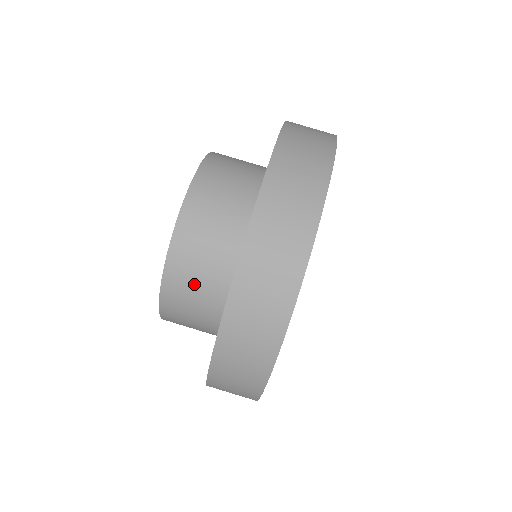
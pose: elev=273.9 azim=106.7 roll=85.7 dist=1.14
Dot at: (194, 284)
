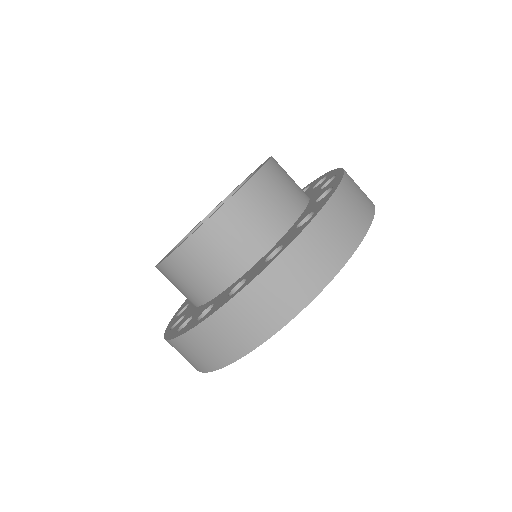
Dot at: (230, 239)
